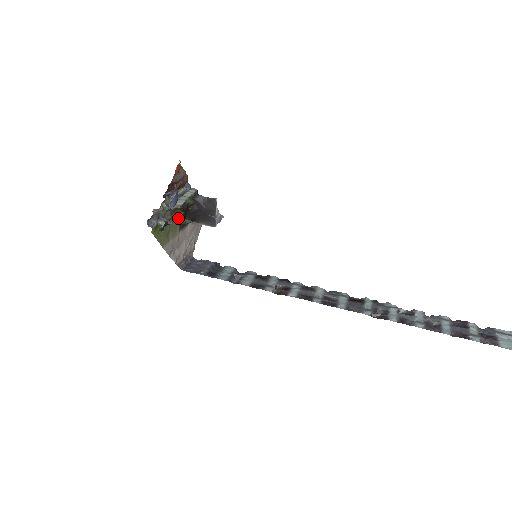
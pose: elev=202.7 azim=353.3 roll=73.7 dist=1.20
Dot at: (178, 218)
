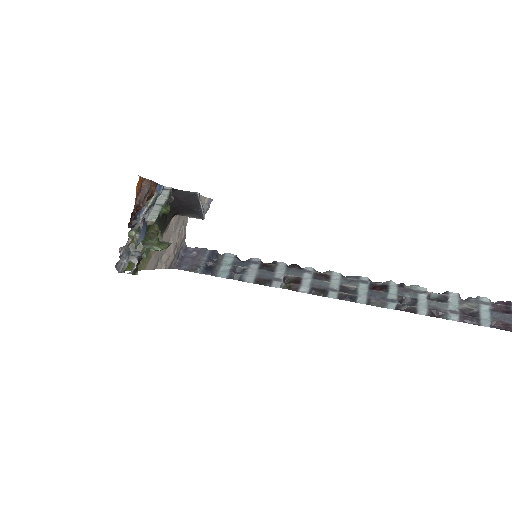
Dot at: (153, 247)
